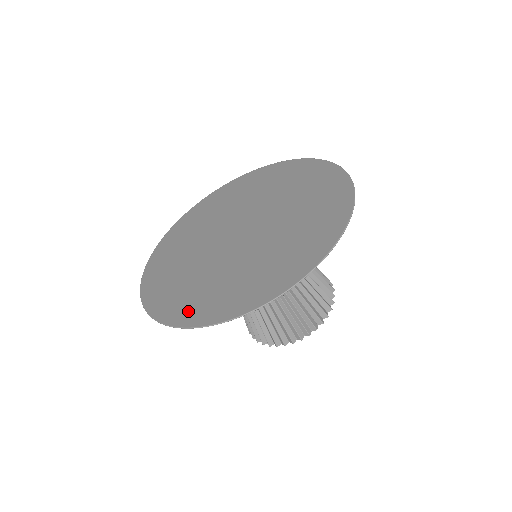
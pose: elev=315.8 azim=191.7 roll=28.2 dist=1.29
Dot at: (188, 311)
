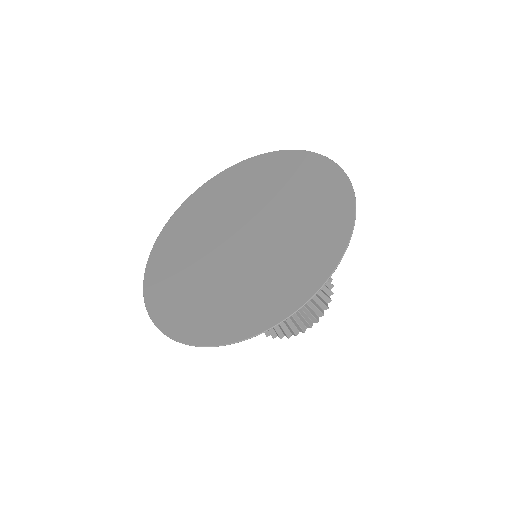
Dot at: (249, 320)
